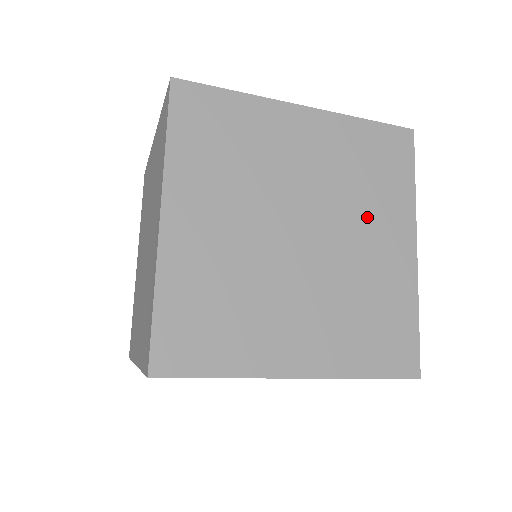
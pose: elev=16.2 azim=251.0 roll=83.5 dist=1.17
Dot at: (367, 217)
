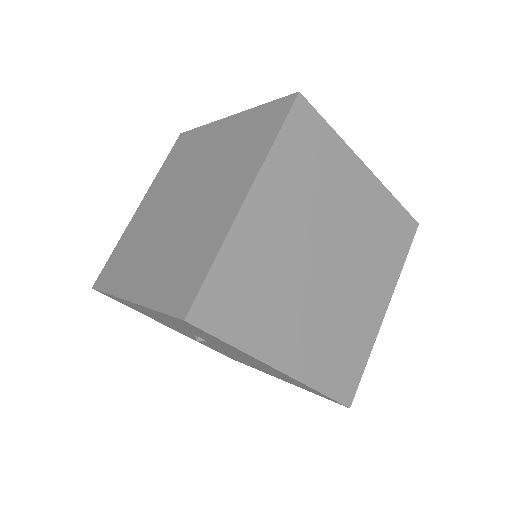
Dot at: (369, 272)
